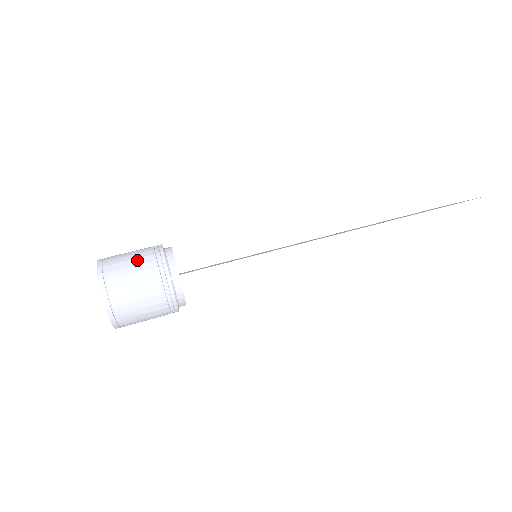
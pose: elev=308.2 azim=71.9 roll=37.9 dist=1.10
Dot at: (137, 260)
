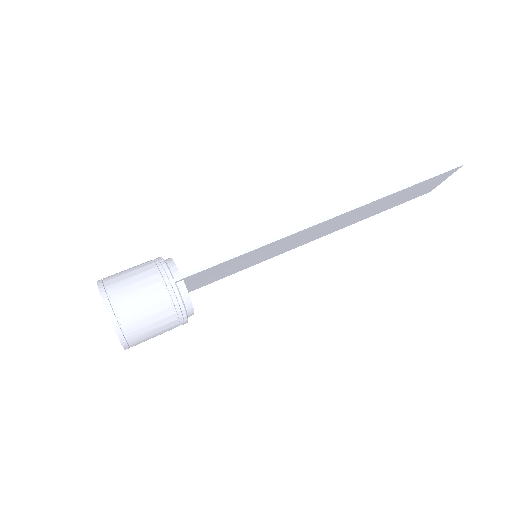
Dot at: (137, 270)
